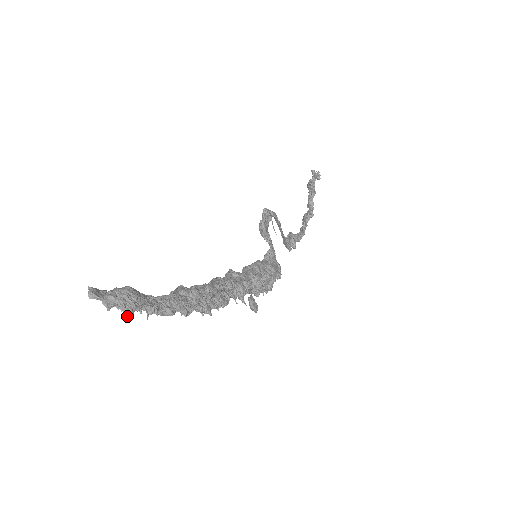
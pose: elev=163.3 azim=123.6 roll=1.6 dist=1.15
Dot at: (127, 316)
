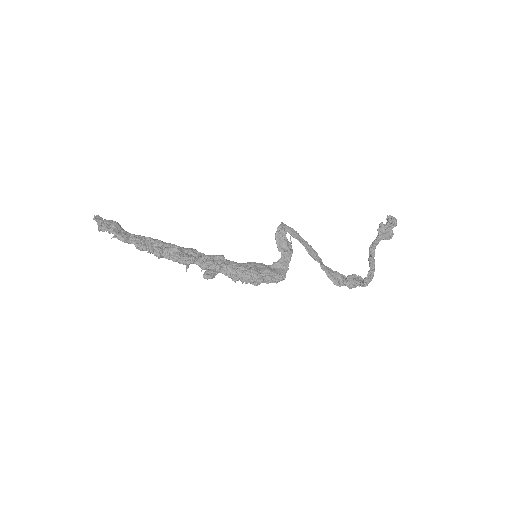
Dot at: (99, 230)
